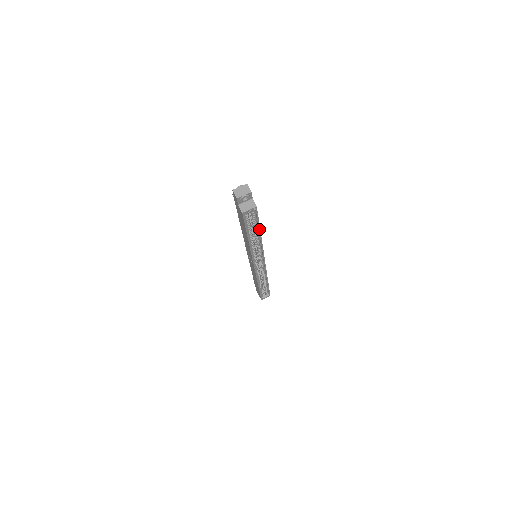
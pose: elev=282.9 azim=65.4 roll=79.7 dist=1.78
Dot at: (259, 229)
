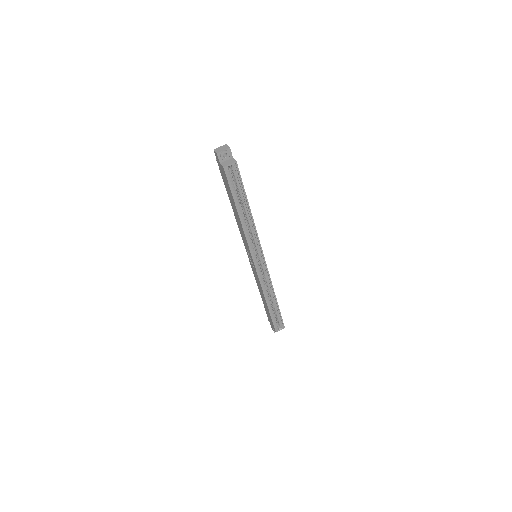
Dot at: (246, 199)
